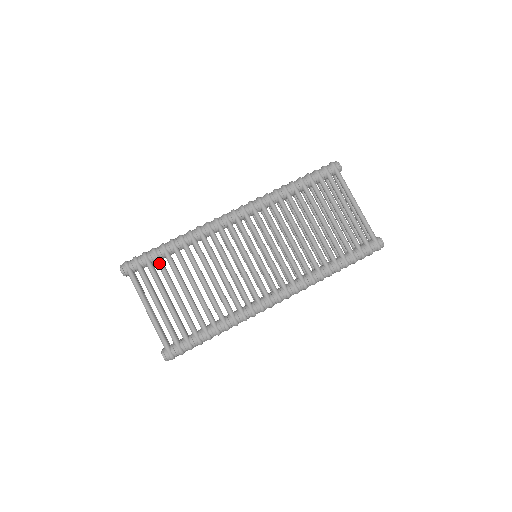
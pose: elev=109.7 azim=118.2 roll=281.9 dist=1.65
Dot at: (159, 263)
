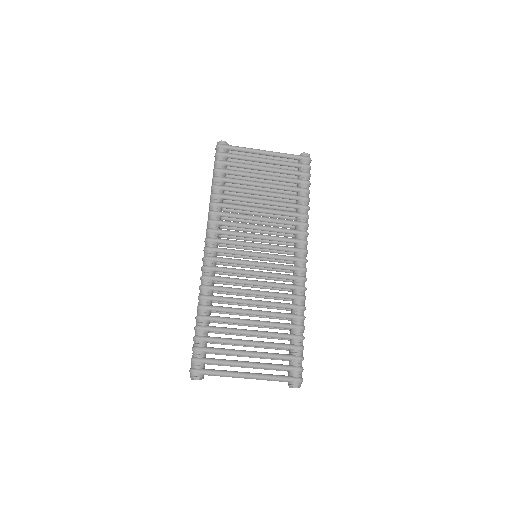
Dot at: (212, 340)
